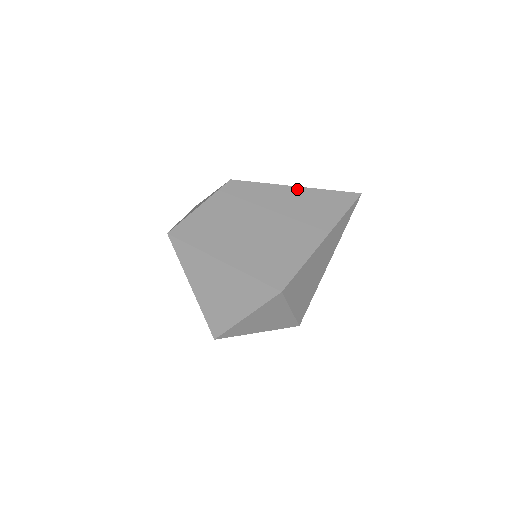
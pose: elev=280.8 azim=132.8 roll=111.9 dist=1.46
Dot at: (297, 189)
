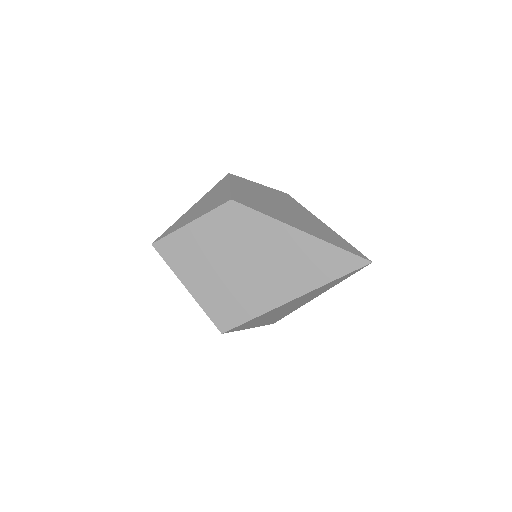
Dot at: (297, 233)
